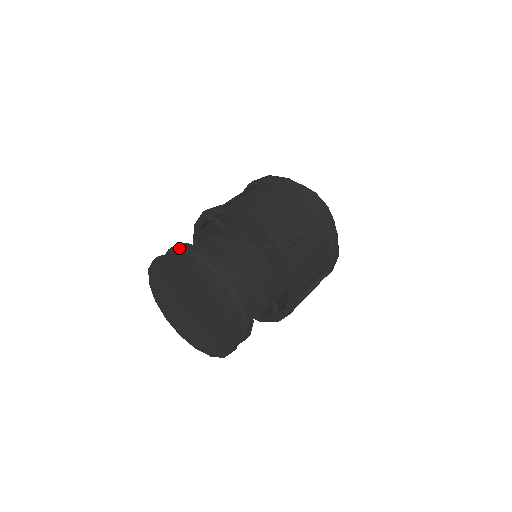
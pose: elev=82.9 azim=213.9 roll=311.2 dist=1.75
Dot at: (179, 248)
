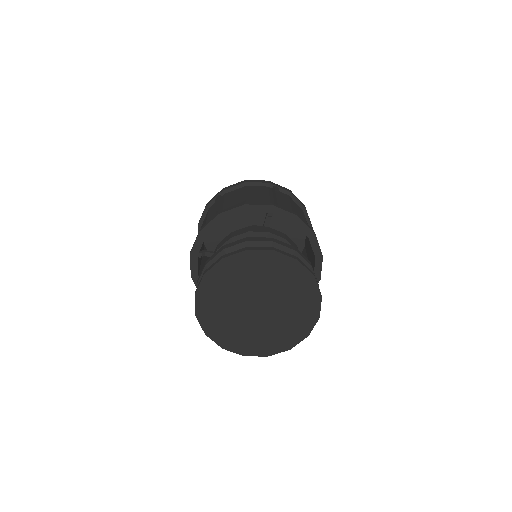
Dot at: (205, 267)
